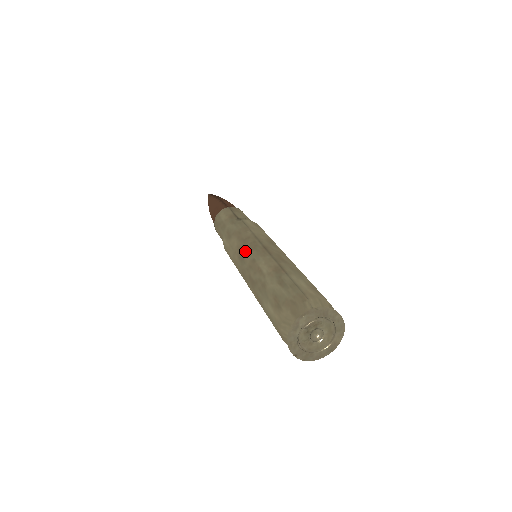
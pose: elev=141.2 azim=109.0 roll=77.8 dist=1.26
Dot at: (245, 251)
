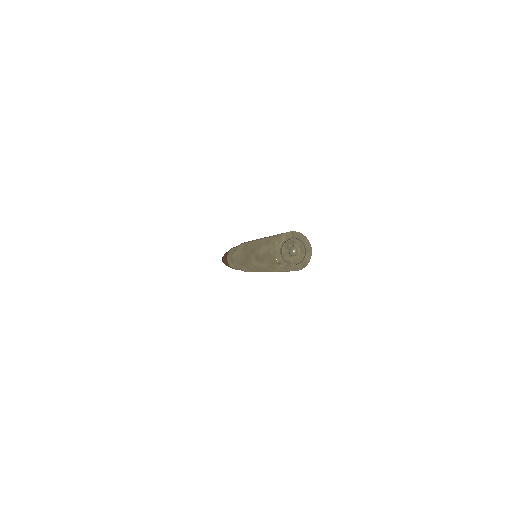
Dot at: (248, 244)
